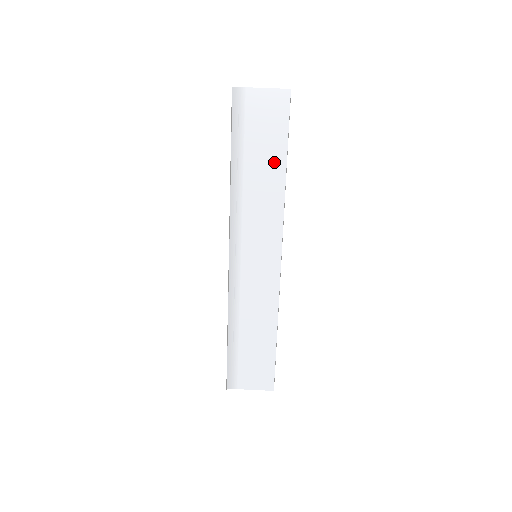
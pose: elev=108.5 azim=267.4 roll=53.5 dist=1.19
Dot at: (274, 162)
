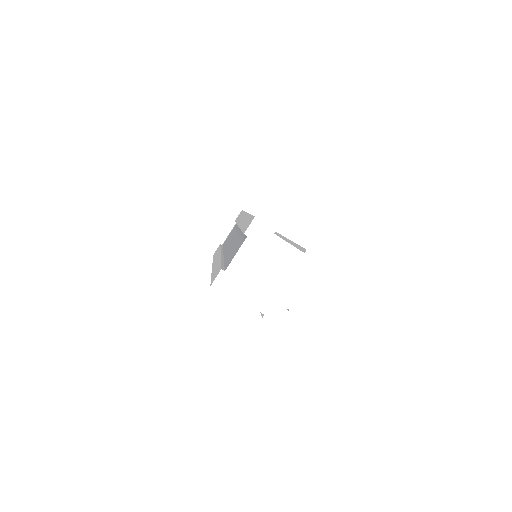
Dot at: occluded
